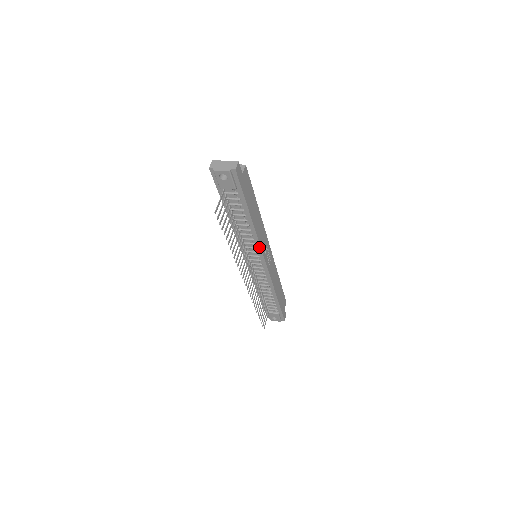
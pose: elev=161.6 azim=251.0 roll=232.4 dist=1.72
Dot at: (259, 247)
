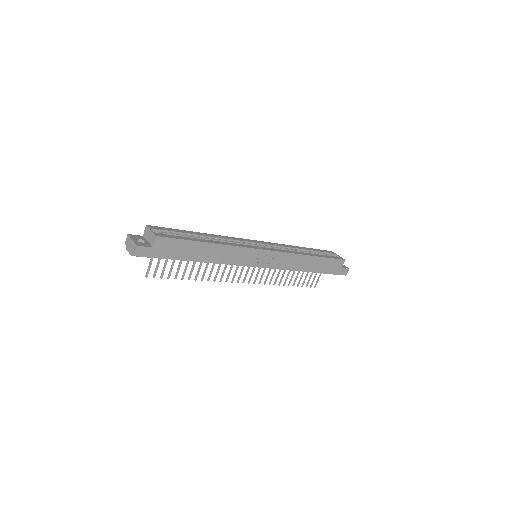
Dot at: (238, 265)
